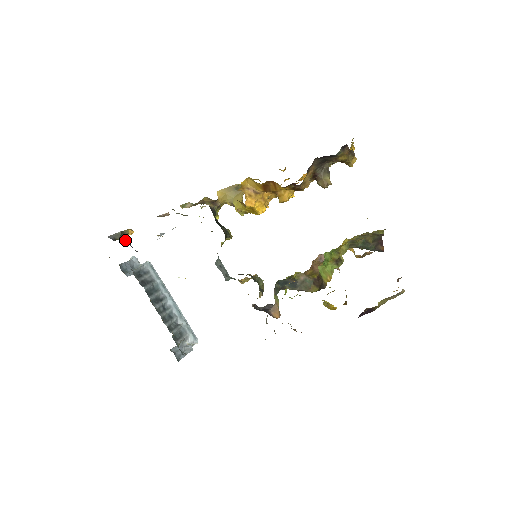
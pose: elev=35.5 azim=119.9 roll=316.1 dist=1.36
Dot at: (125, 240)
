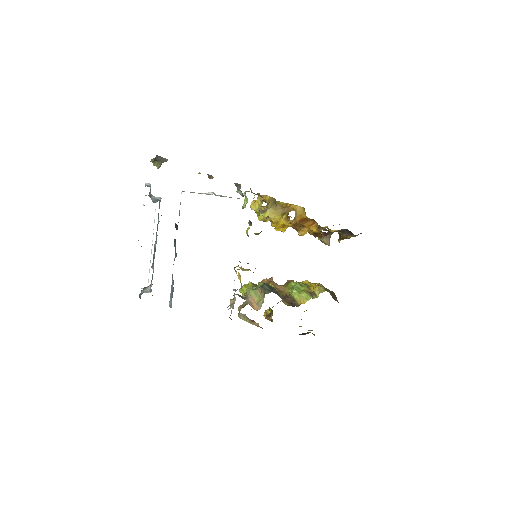
Dot at: occluded
